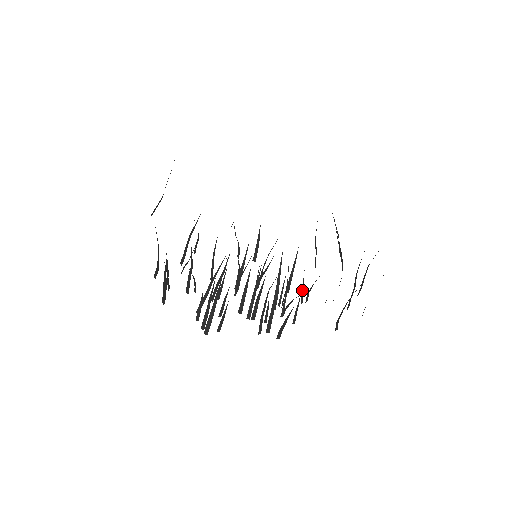
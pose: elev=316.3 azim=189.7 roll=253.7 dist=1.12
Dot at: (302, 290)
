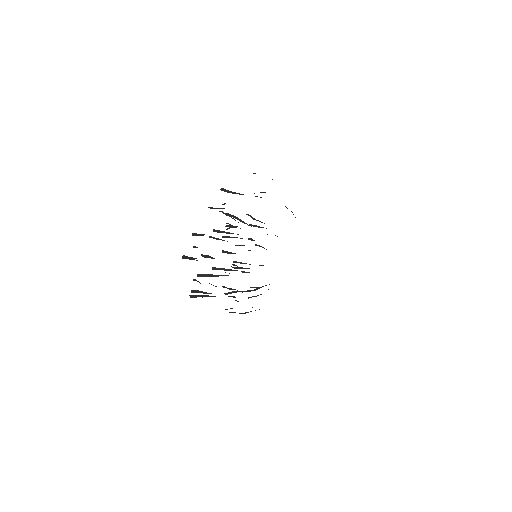
Dot at: occluded
